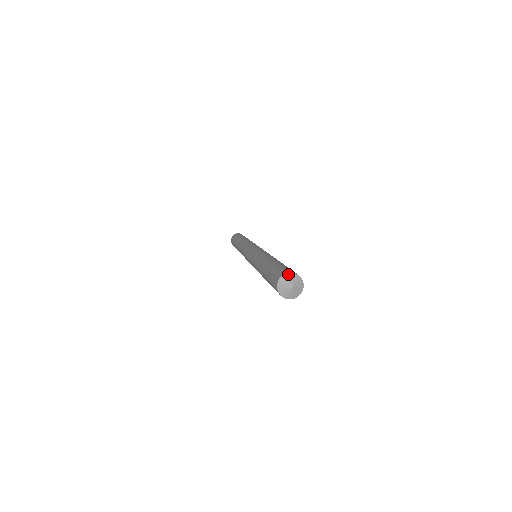
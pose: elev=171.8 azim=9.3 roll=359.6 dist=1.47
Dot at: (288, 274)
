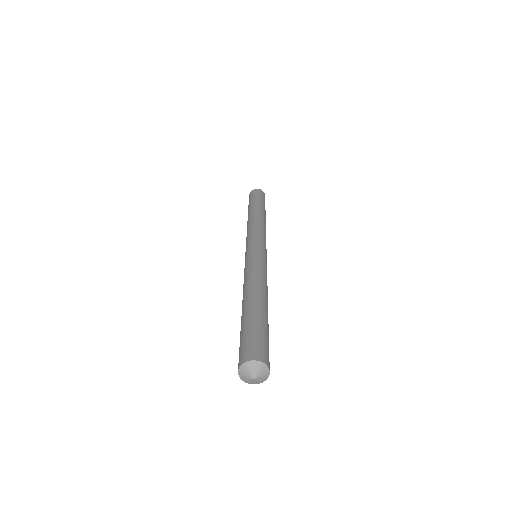
Dot at: (244, 365)
